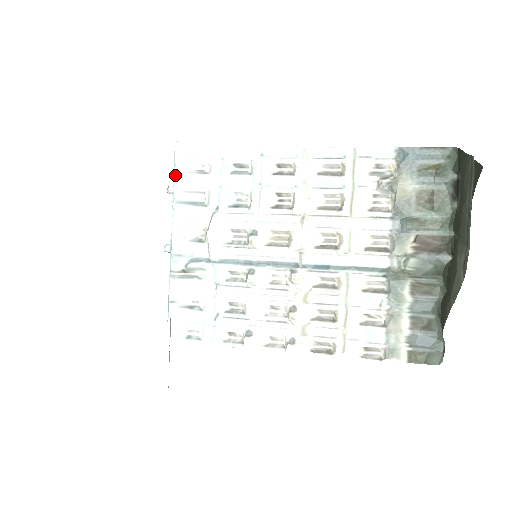
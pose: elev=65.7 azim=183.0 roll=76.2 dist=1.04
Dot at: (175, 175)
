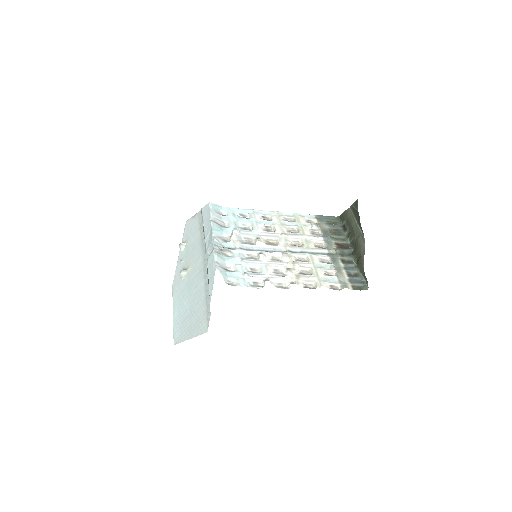
Dot at: (211, 211)
